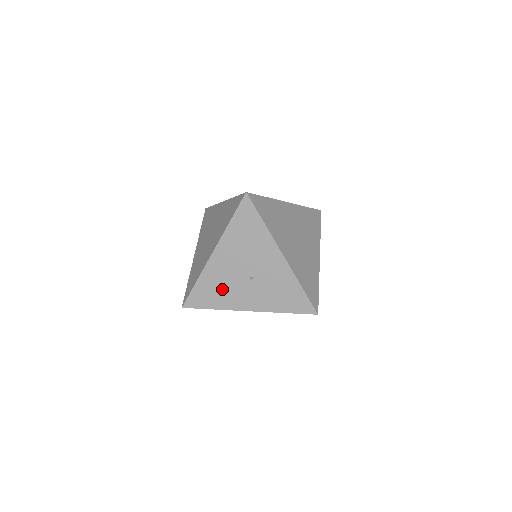
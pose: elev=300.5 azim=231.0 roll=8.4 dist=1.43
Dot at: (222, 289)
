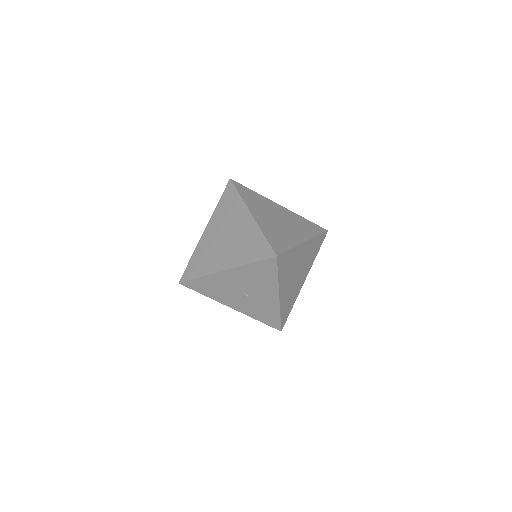
Dot at: (218, 290)
